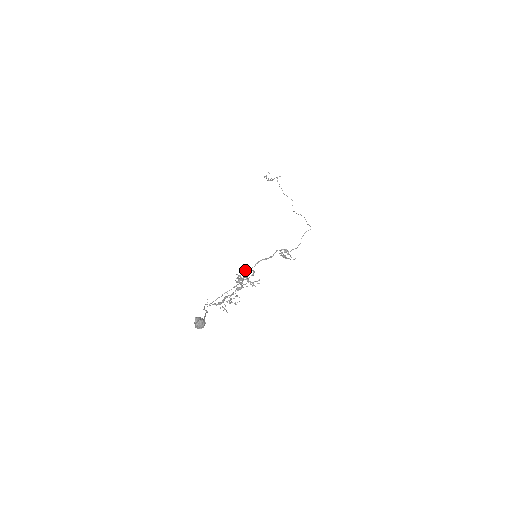
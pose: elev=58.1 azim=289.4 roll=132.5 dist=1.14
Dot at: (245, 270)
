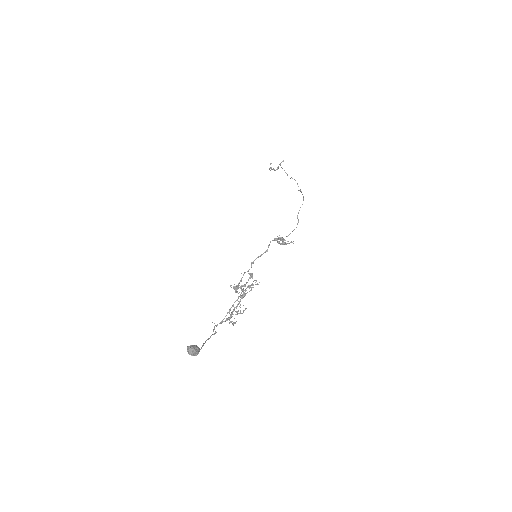
Dot at: occluded
